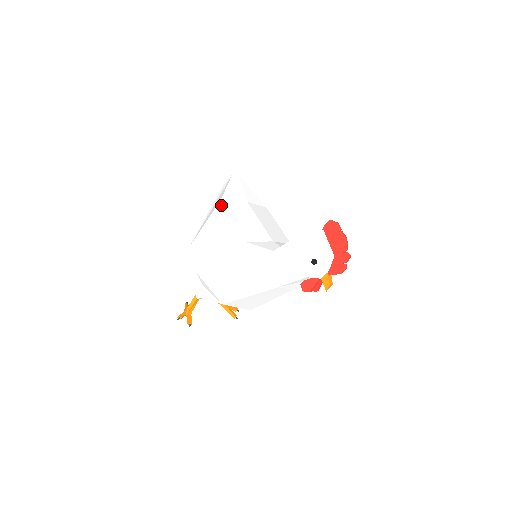
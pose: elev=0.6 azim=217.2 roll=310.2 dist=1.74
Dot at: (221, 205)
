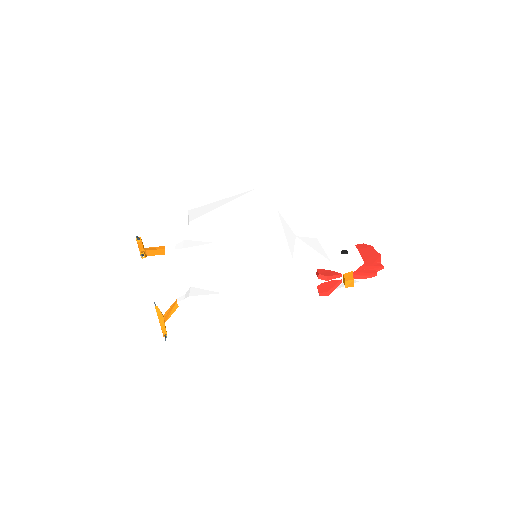
Dot at: (255, 190)
